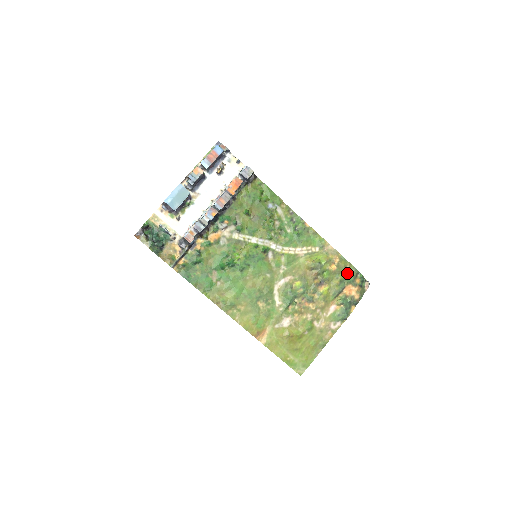
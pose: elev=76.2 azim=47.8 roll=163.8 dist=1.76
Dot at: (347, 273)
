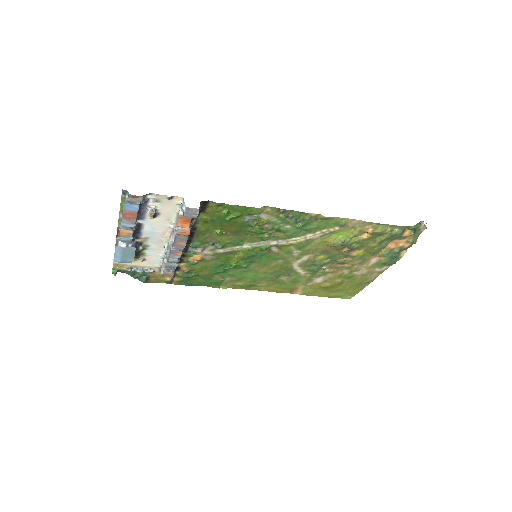
Dot at: (388, 234)
